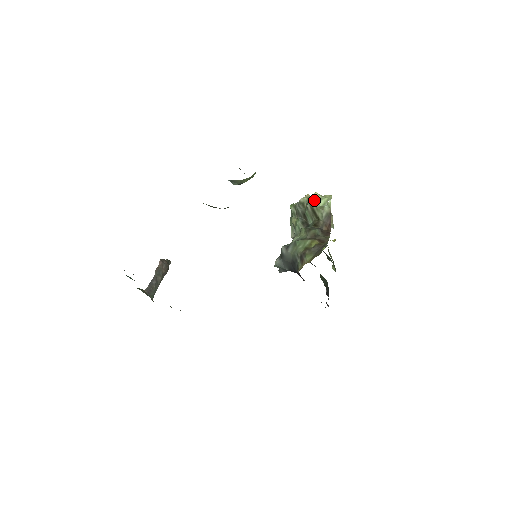
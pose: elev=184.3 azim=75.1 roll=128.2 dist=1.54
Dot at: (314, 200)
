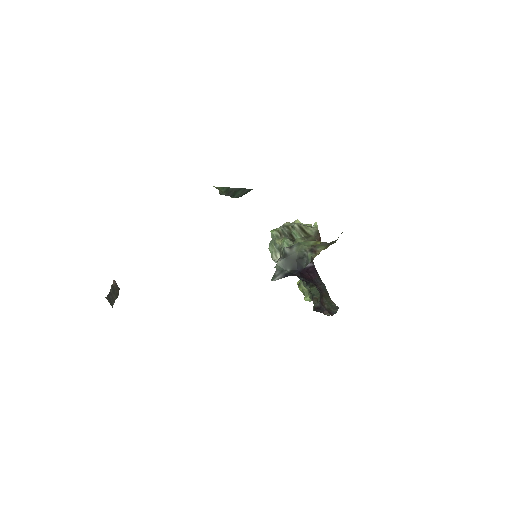
Dot at: occluded
